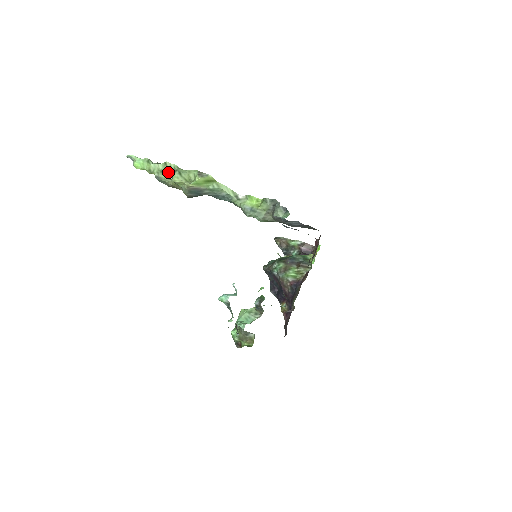
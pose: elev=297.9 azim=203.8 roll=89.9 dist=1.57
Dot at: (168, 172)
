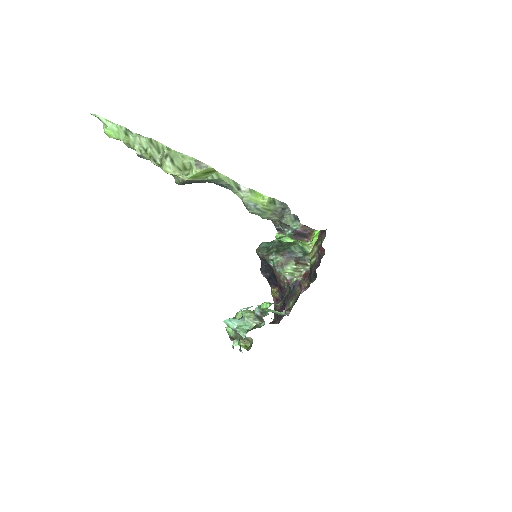
Dot at: (155, 153)
